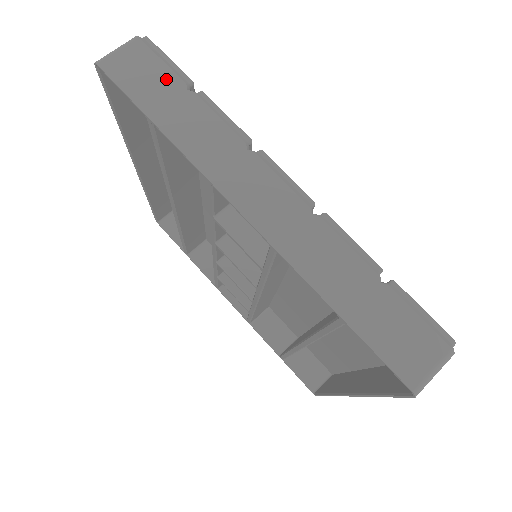
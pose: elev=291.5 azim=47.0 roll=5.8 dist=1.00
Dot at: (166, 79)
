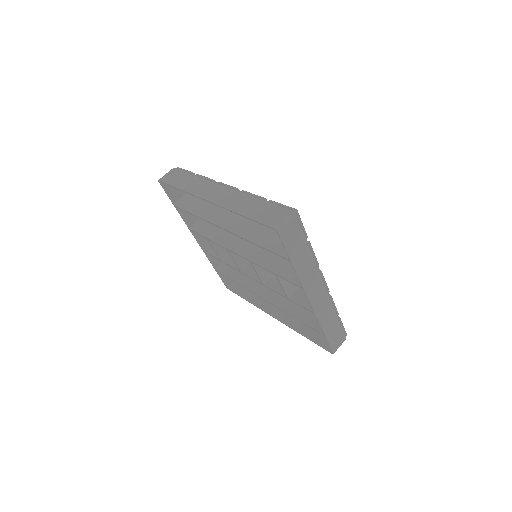
Dot at: (301, 239)
